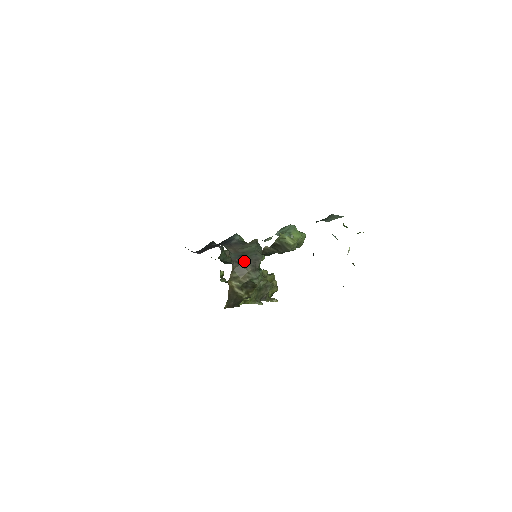
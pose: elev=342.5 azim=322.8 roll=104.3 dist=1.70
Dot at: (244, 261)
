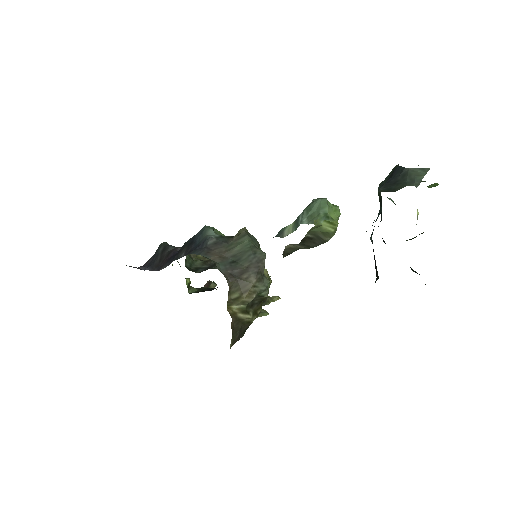
Dot at: (241, 270)
